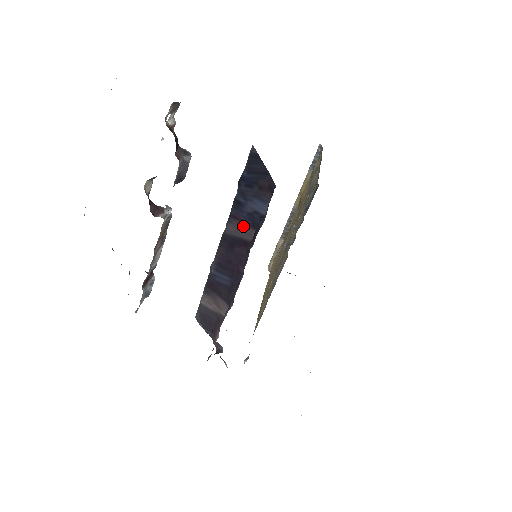
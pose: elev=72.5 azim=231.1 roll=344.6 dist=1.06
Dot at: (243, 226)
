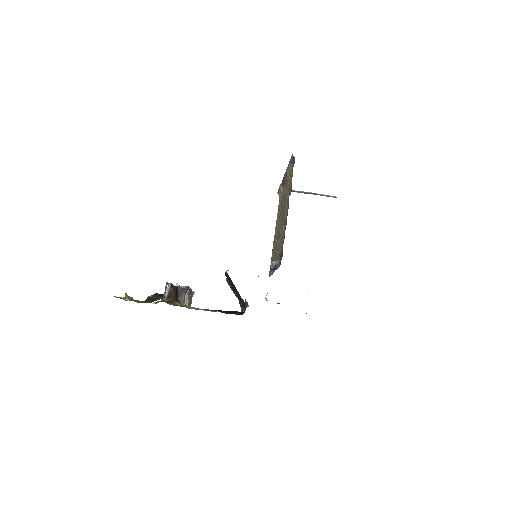
Dot at: occluded
